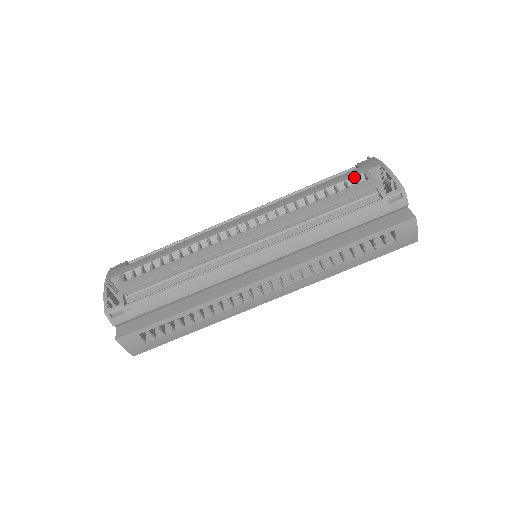
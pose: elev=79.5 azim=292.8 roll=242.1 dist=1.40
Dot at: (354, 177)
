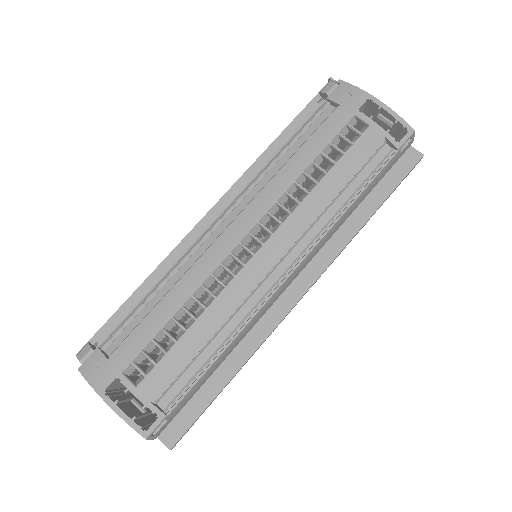
Dot at: (349, 125)
